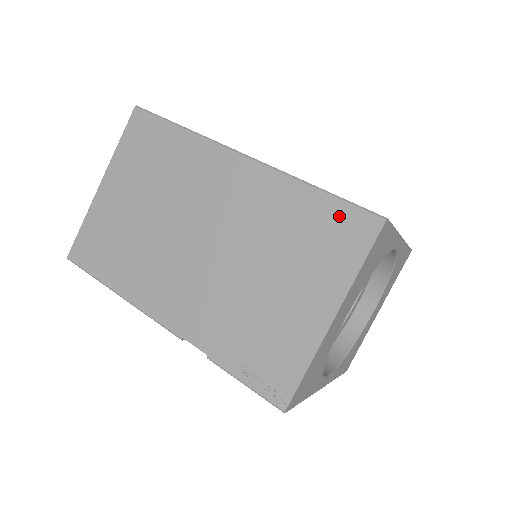
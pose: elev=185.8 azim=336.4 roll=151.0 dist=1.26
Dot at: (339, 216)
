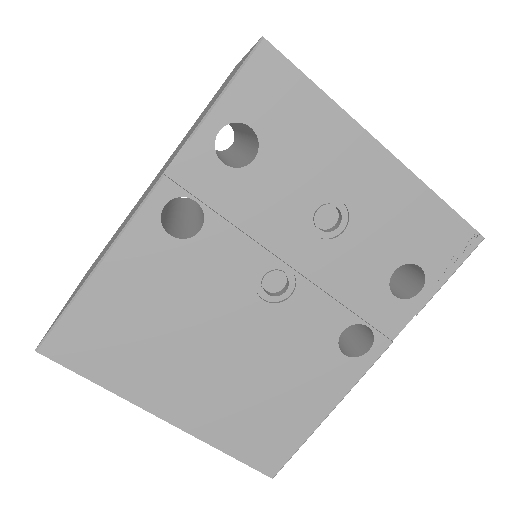
Dot at: occluded
